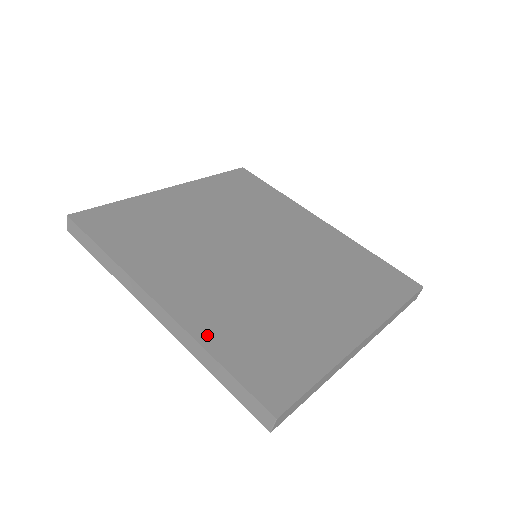
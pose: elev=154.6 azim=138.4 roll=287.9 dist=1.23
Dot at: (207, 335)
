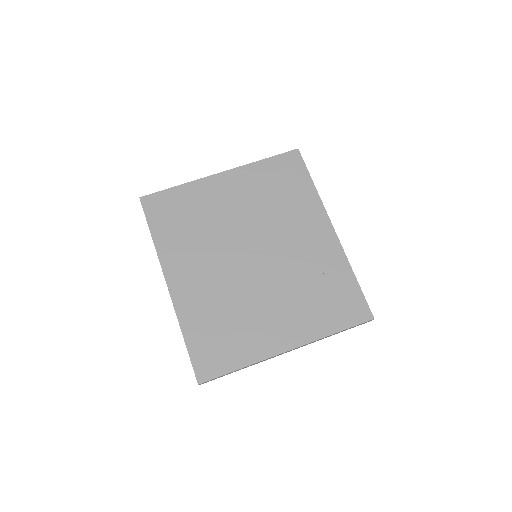
Dot at: (186, 319)
